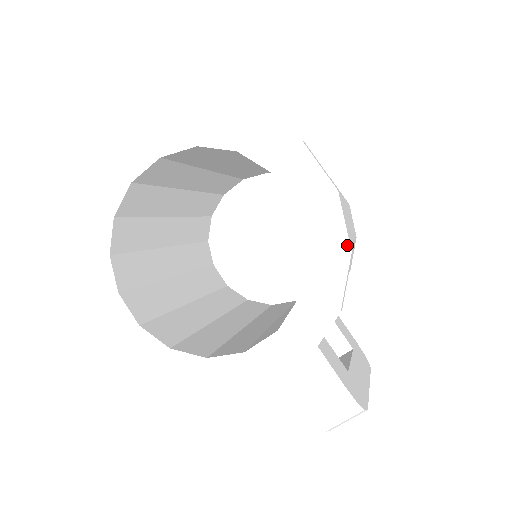
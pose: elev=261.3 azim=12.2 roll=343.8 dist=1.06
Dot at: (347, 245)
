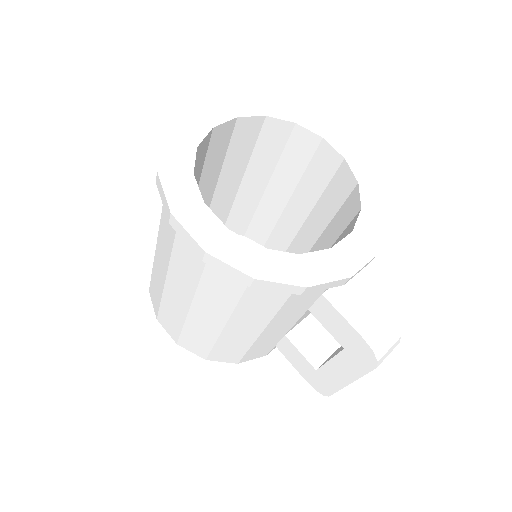
Dot at: (381, 180)
